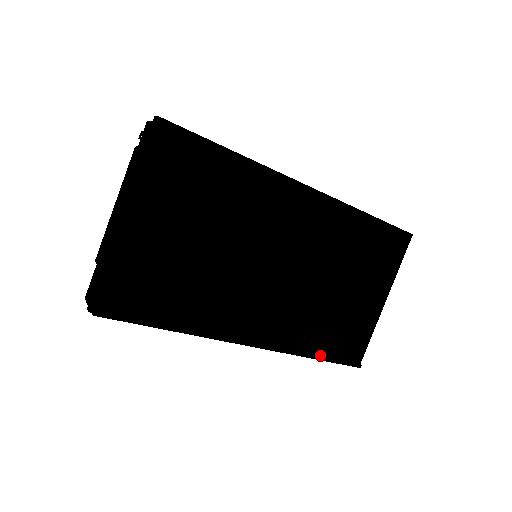
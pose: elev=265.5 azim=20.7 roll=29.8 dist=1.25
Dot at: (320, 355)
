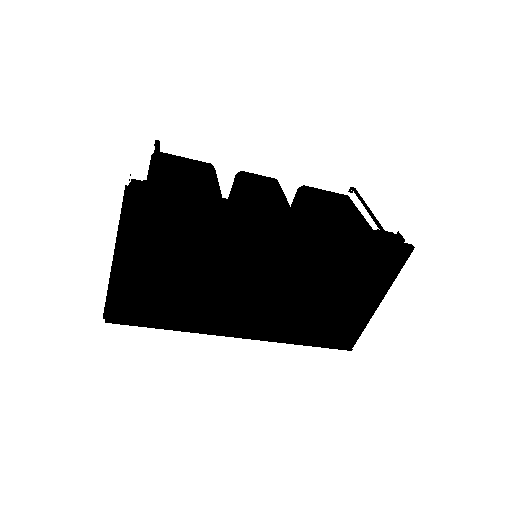
Dot at: (309, 341)
